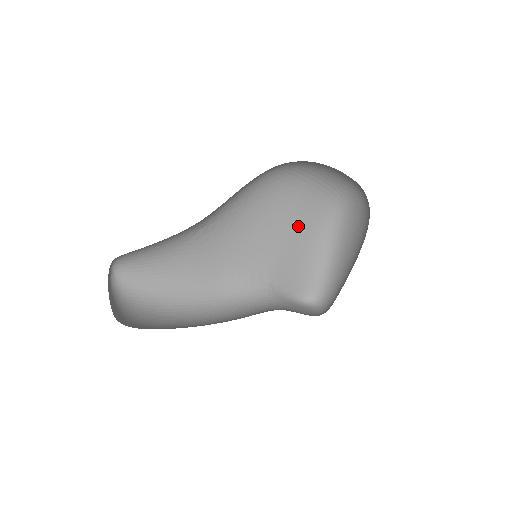
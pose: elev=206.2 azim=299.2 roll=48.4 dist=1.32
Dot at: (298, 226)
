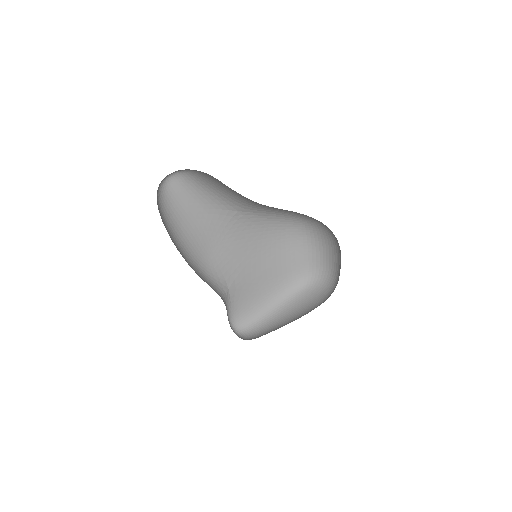
Dot at: (273, 272)
